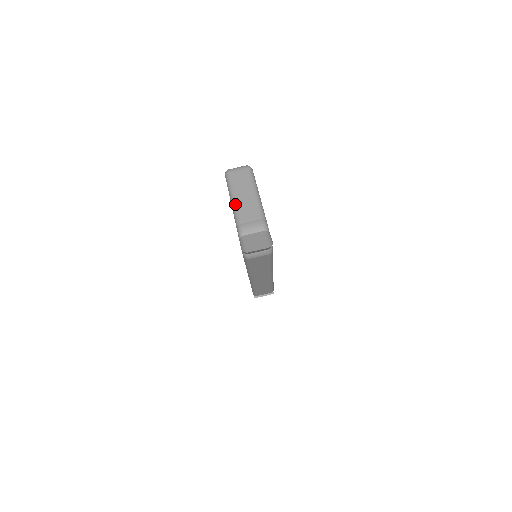
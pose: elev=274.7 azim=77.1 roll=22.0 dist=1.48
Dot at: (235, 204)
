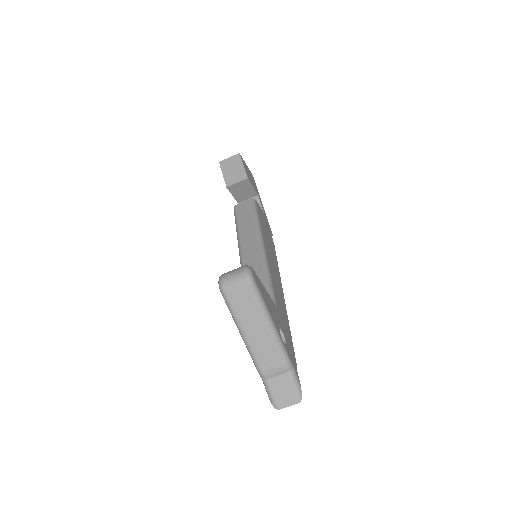
Dot at: (246, 341)
